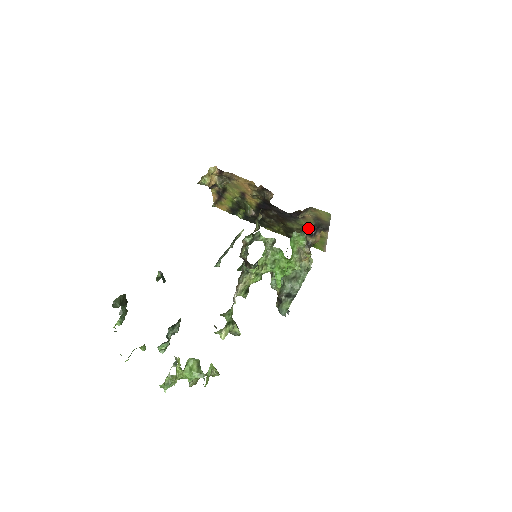
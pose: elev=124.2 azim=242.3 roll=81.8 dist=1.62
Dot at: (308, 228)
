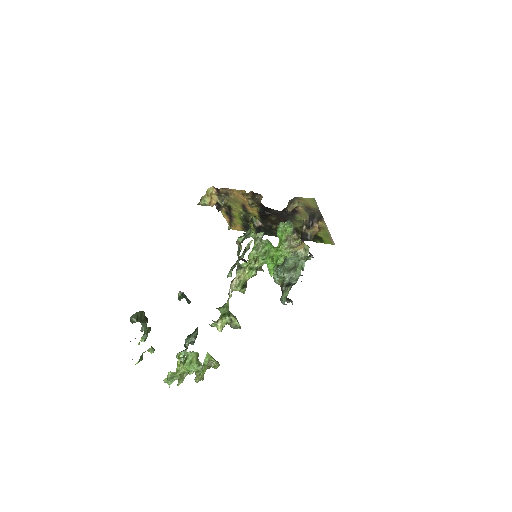
Dot at: (305, 222)
